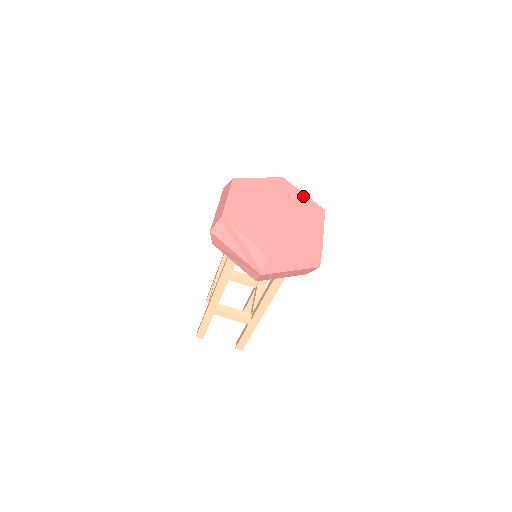
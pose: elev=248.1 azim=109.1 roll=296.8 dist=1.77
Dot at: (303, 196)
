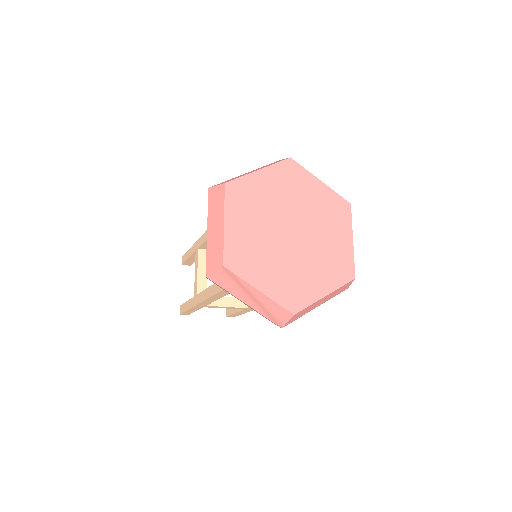
Dot at: (321, 187)
